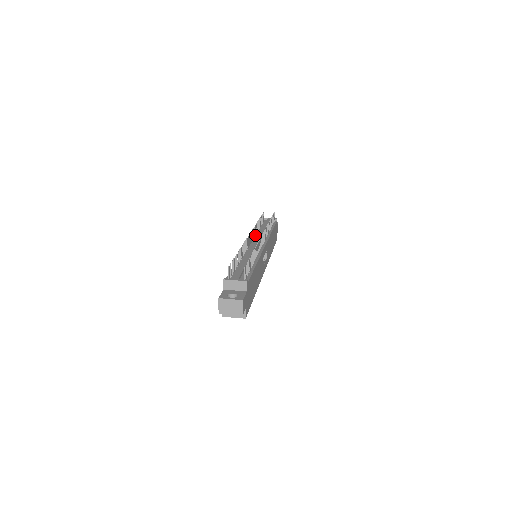
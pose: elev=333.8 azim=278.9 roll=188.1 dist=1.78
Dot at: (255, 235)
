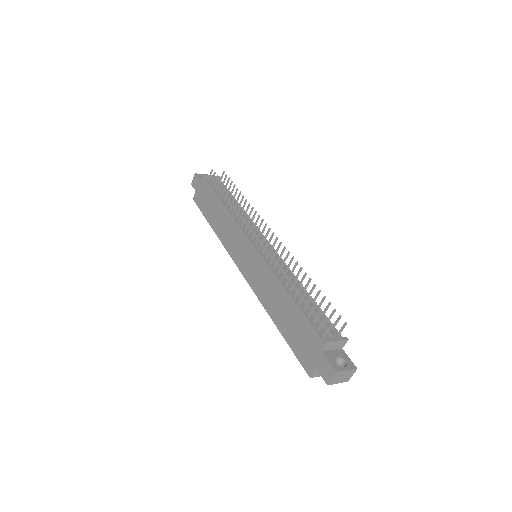
Dot at: (238, 220)
